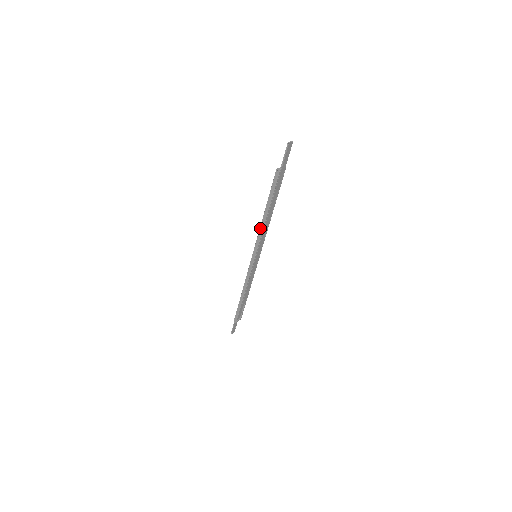
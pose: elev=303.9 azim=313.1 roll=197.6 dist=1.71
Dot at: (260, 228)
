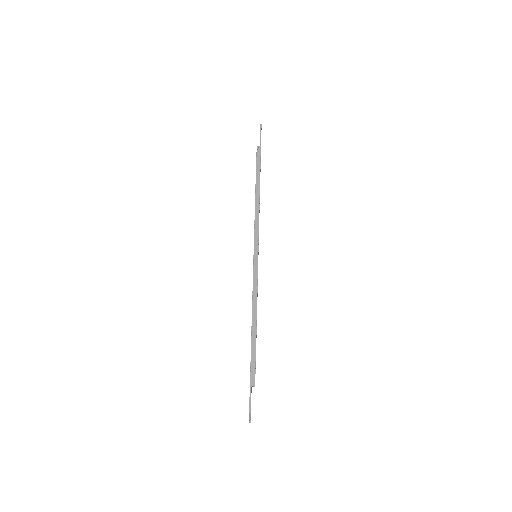
Dot at: (255, 212)
